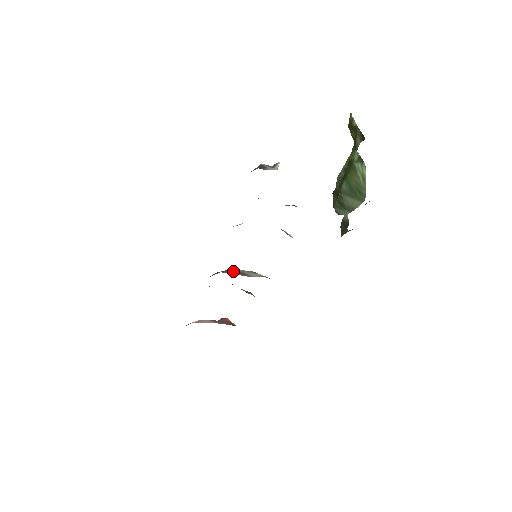
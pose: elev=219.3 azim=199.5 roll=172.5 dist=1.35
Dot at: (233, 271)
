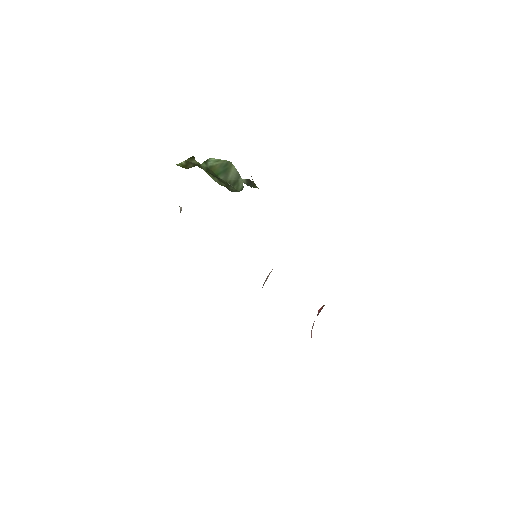
Dot at: (265, 280)
